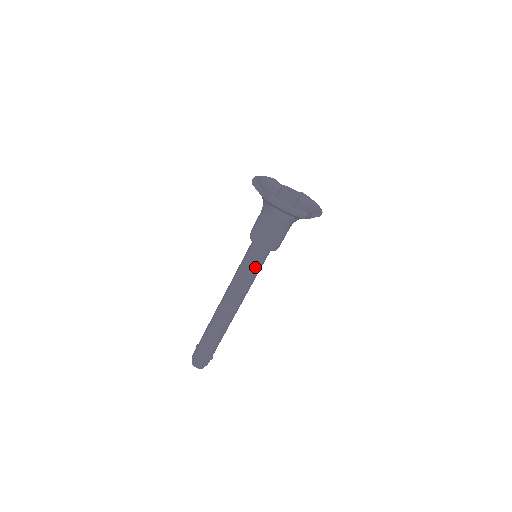
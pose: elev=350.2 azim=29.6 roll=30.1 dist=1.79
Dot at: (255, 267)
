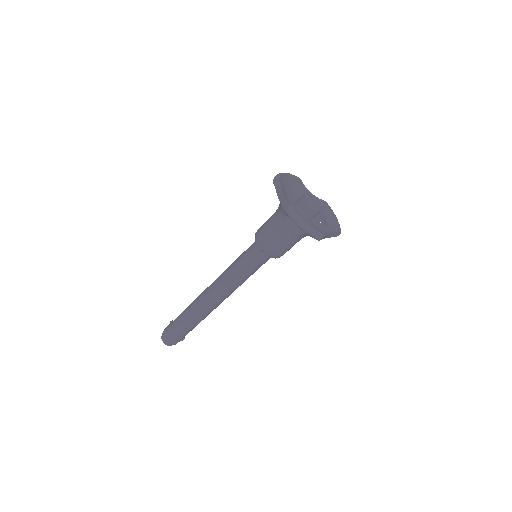
Dot at: (251, 268)
